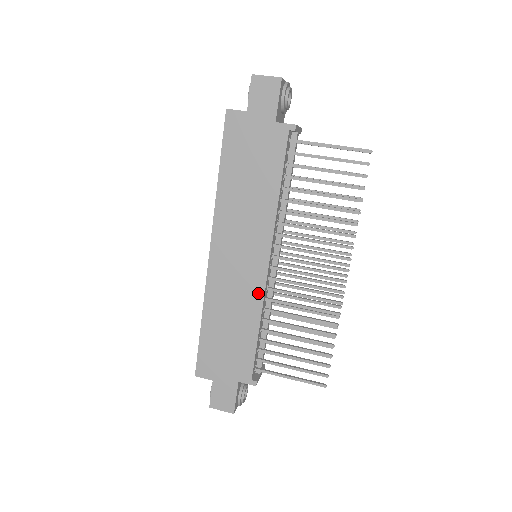
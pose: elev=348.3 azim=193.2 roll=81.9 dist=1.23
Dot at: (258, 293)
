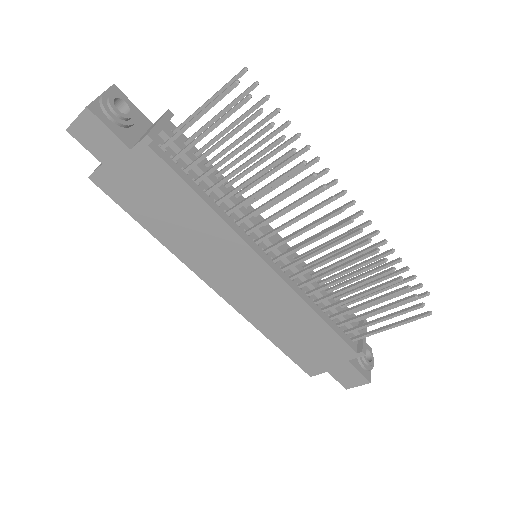
Dot at: (286, 292)
